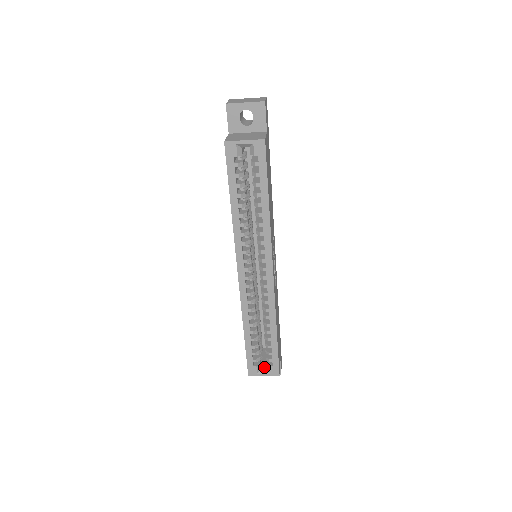
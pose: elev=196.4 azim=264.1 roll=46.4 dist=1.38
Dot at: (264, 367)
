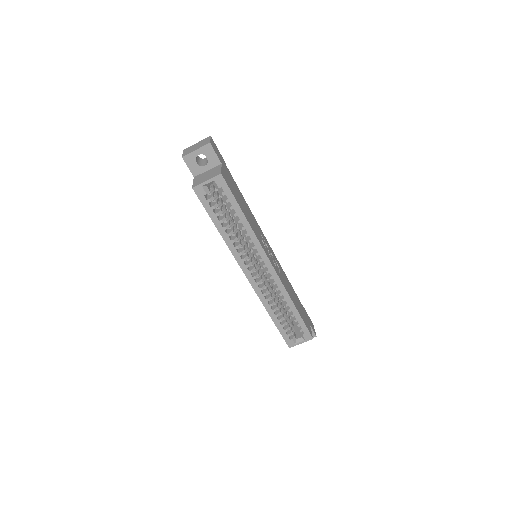
Dot at: (299, 337)
